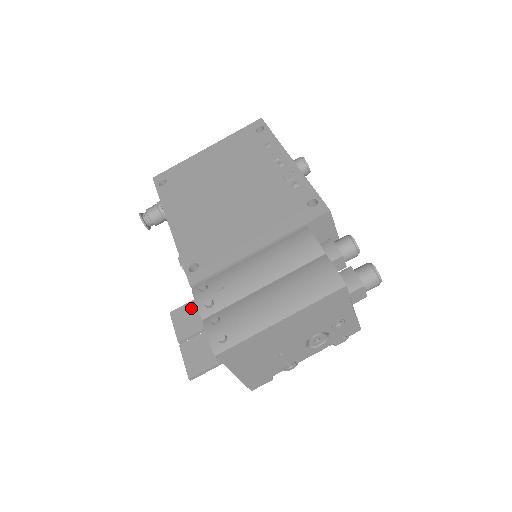
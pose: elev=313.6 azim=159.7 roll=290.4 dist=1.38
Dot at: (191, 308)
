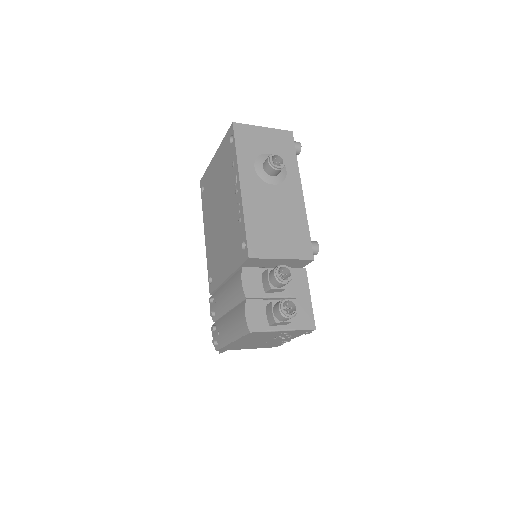
Dot at: occluded
